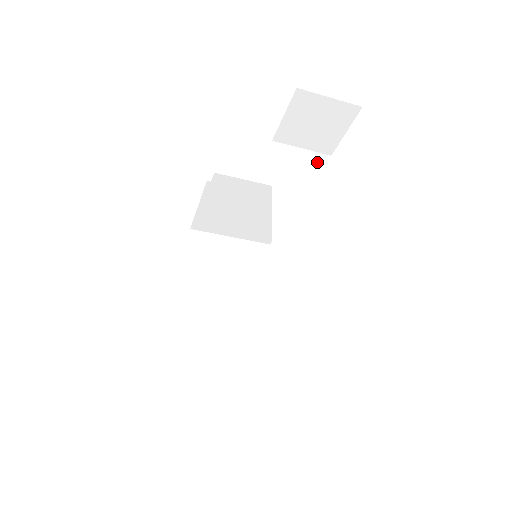
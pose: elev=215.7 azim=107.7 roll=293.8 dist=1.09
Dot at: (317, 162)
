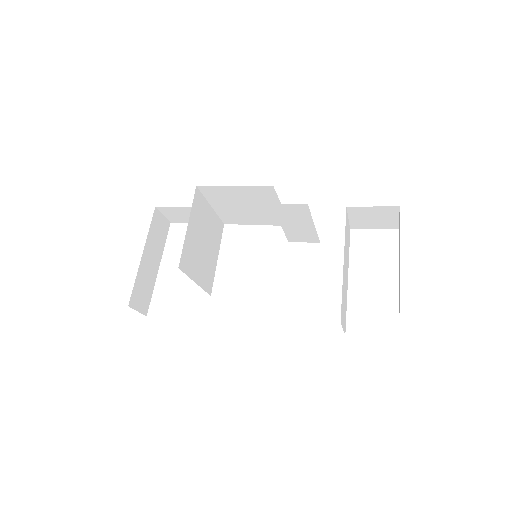
Dot at: (349, 233)
